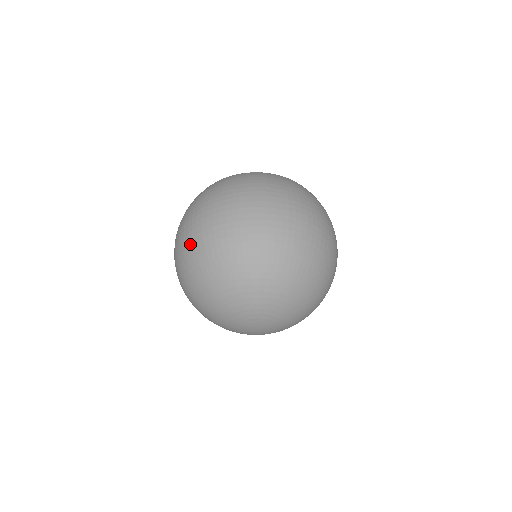
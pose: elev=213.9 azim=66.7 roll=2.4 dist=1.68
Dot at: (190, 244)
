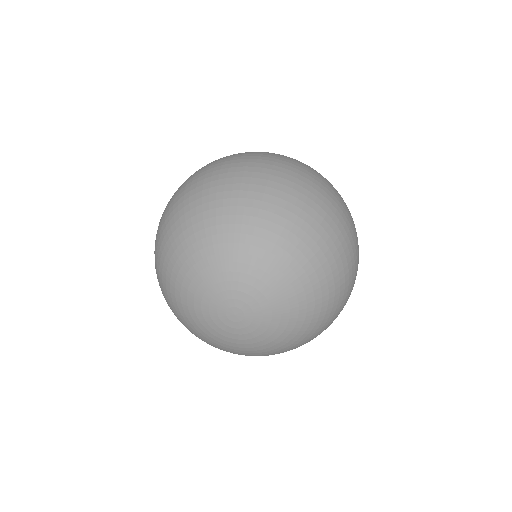
Dot at: (171, 203)
